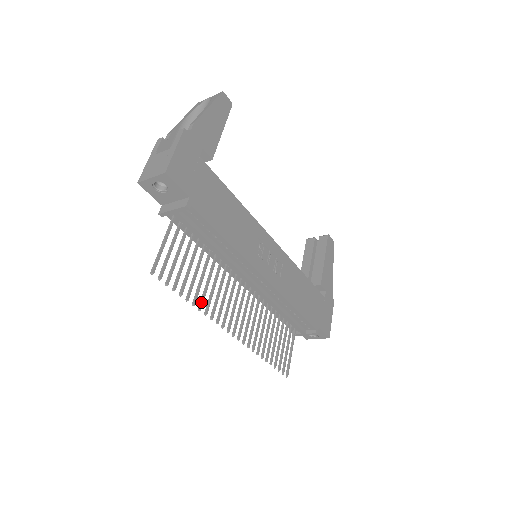
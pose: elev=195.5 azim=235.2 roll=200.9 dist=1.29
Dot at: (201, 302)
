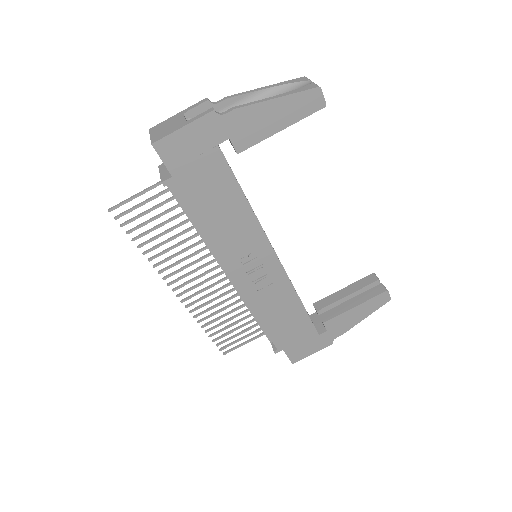
Dot at: (154, 256)
